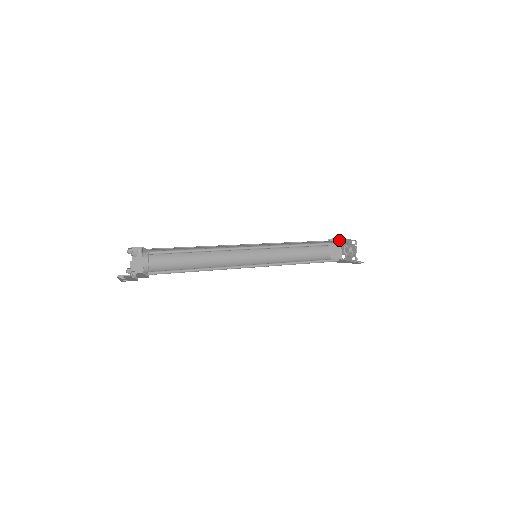
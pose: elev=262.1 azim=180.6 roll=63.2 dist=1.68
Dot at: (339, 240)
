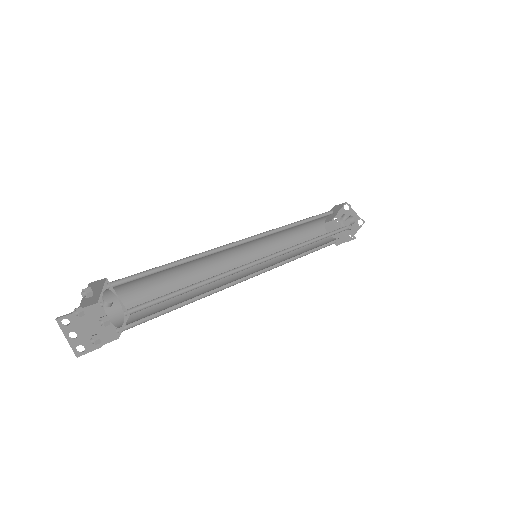
Dot at: occluded
